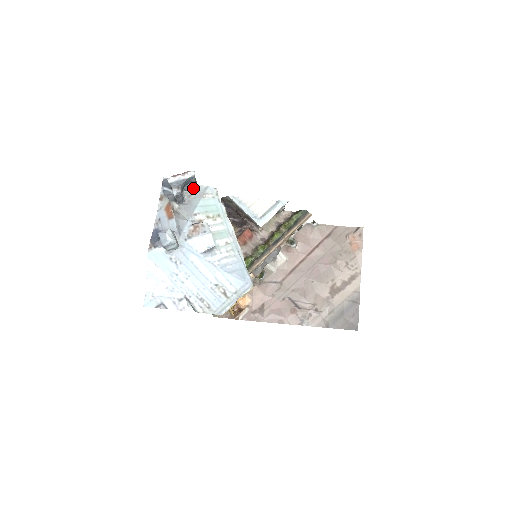
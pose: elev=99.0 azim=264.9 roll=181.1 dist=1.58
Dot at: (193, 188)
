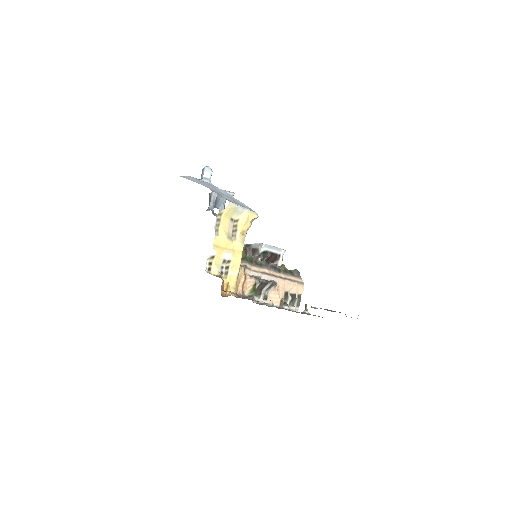
Dot at: occluded
